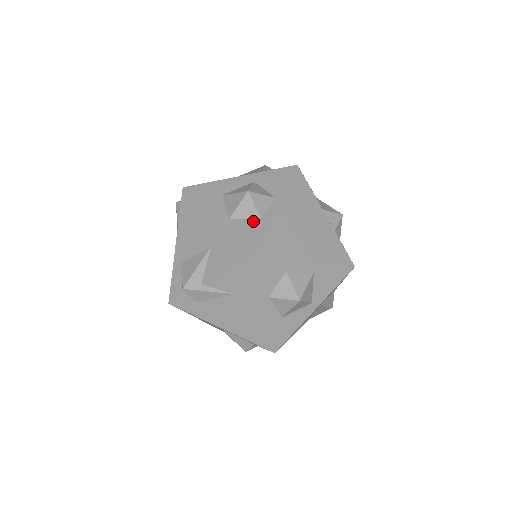
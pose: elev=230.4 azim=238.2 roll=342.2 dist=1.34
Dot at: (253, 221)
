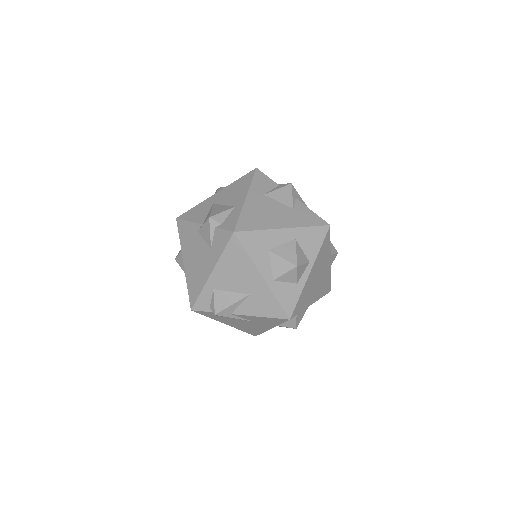
Dot at: (291, 286)
